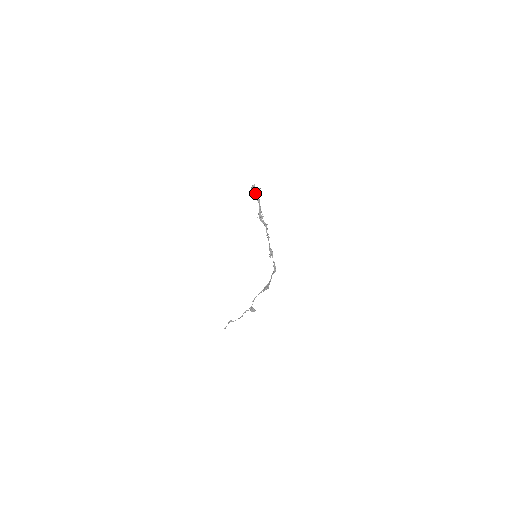
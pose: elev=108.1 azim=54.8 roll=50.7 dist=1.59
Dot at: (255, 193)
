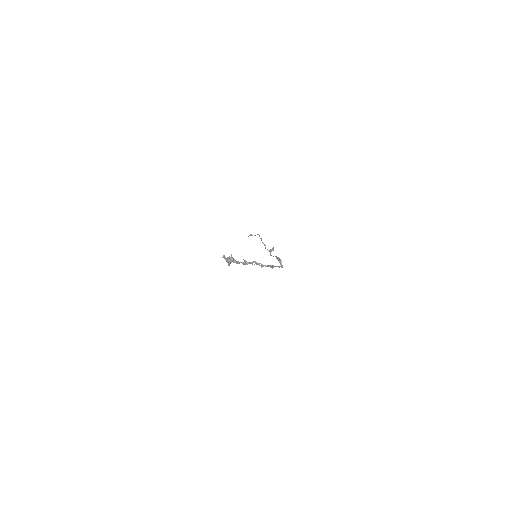
Dot at: (231, 261)
